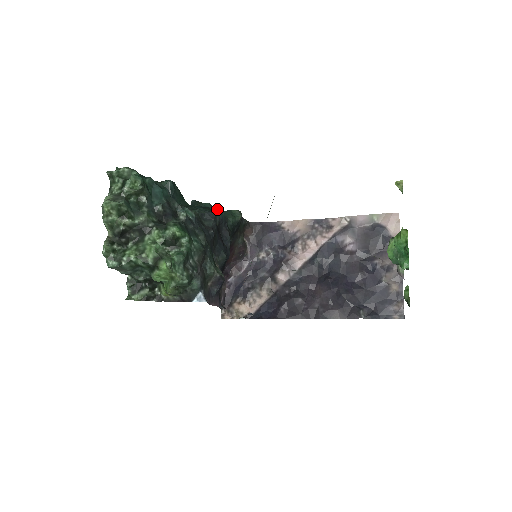
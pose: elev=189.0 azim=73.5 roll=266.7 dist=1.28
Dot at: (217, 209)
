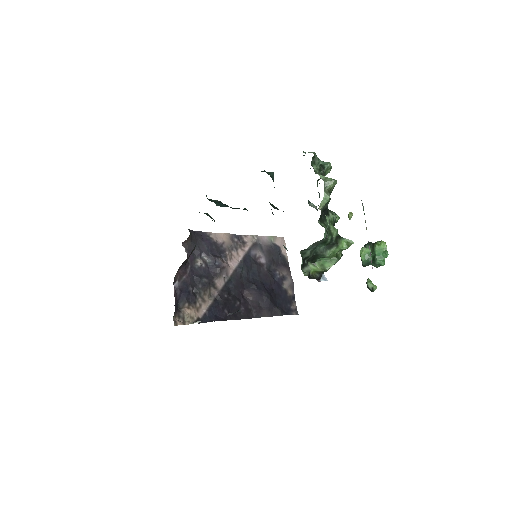
Dot at: occluded
